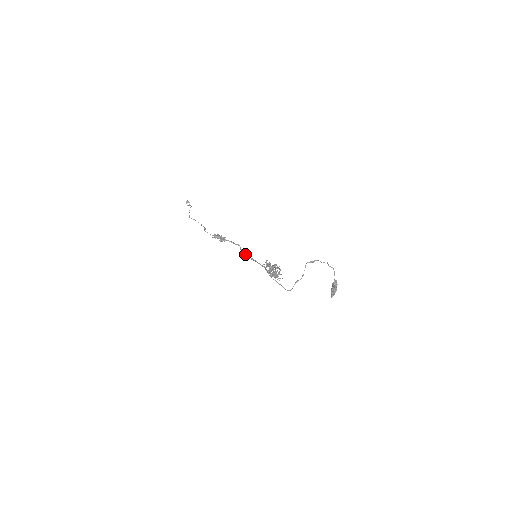
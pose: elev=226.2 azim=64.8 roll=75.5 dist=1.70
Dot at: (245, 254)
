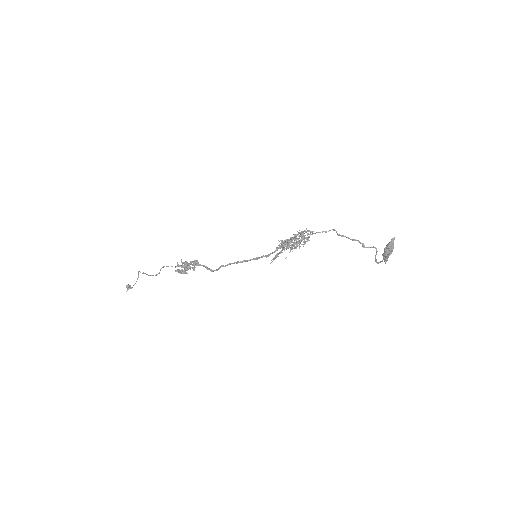
Dot at: occluded
